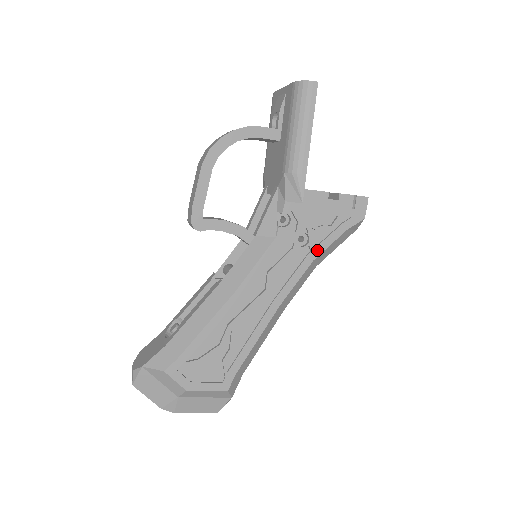
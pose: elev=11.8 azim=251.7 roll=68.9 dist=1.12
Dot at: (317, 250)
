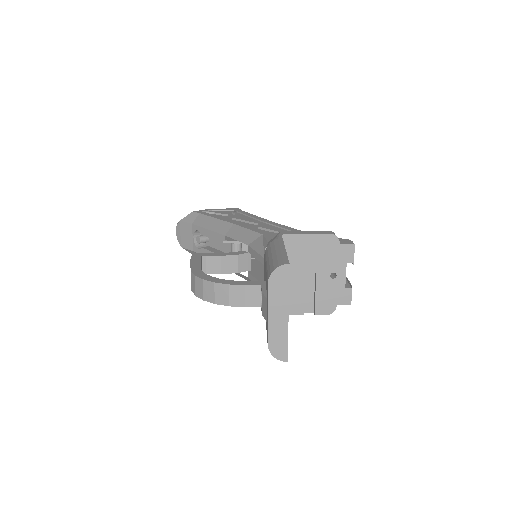
Dot at: occluded
